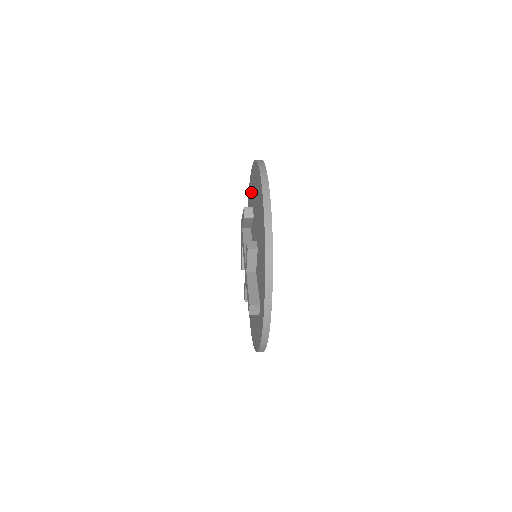
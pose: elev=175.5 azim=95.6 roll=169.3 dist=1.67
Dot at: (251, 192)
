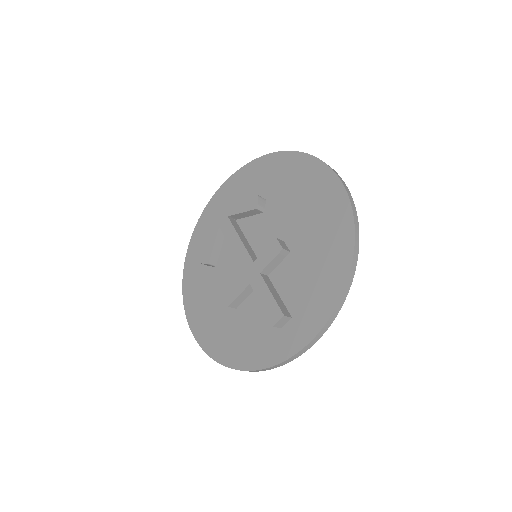
Dot at: (255, 180)
